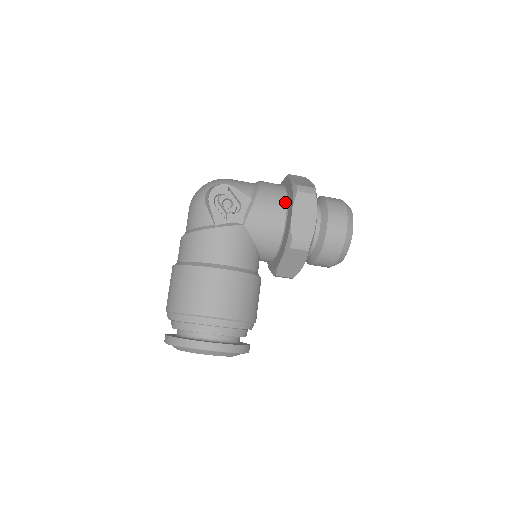
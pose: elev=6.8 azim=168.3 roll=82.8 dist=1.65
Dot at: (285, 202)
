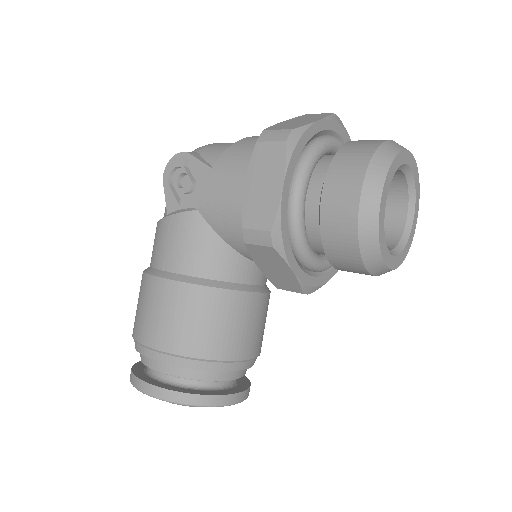
Dot at: occluded
